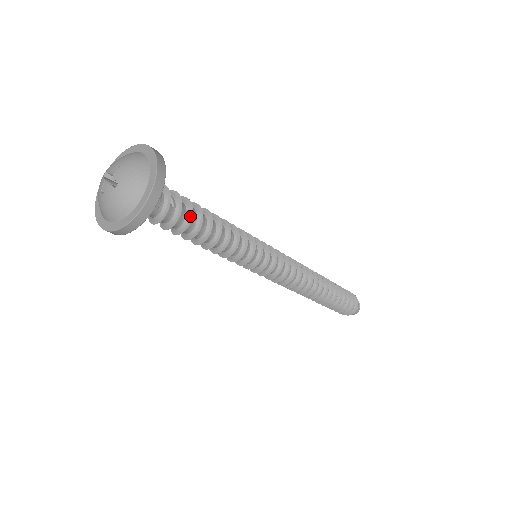
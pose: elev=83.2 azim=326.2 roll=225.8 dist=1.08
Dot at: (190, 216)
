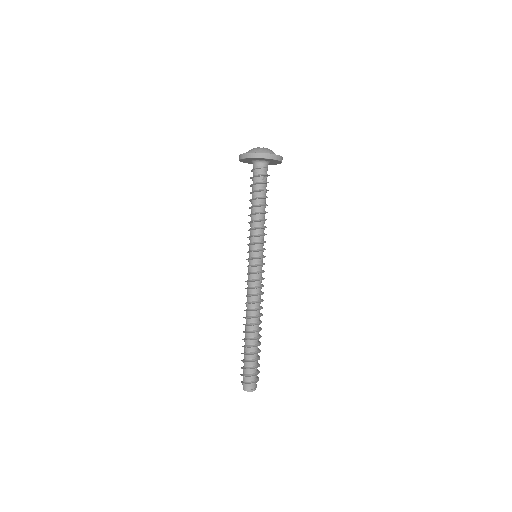
Dot at: (263, 190)
